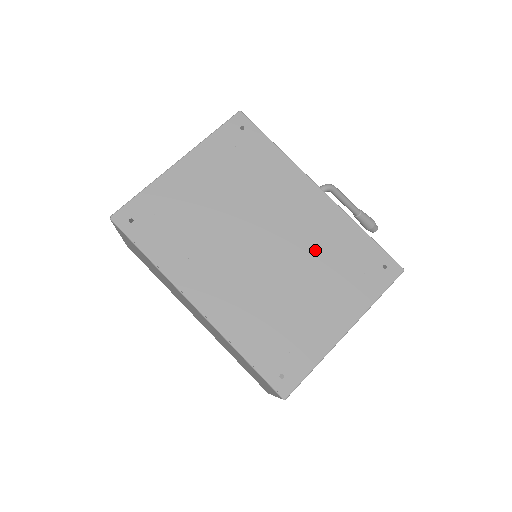
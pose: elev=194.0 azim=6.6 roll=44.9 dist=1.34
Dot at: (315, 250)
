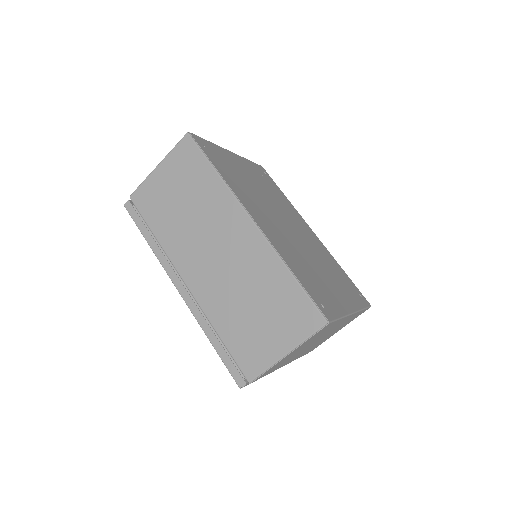
Dot at: (320, 256)
